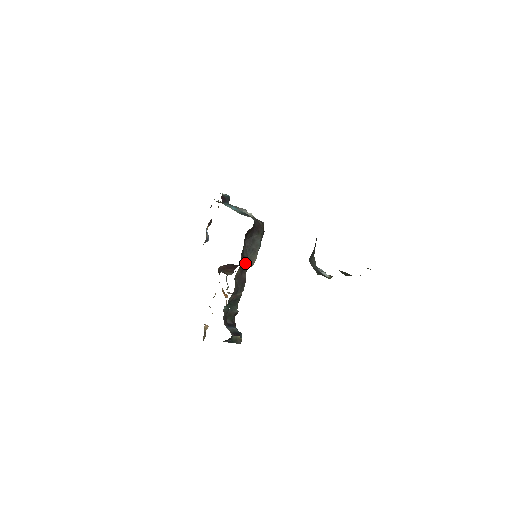
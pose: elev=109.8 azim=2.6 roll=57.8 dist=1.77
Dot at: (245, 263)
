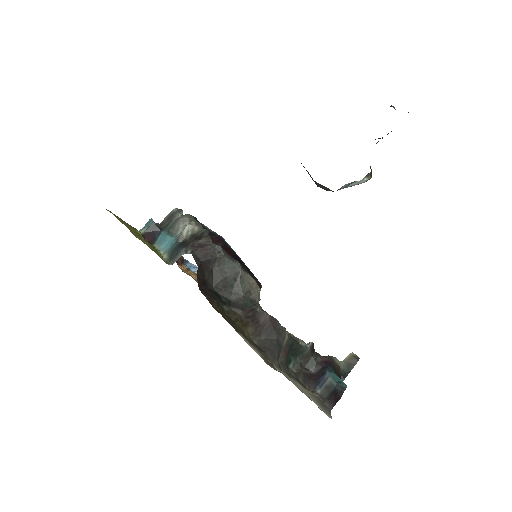
Dot at: (246, 307)
